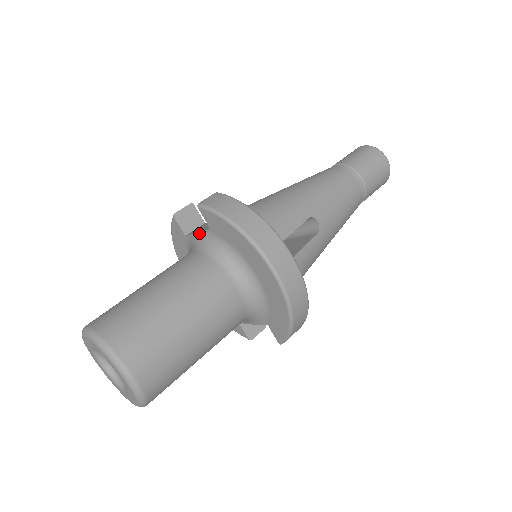
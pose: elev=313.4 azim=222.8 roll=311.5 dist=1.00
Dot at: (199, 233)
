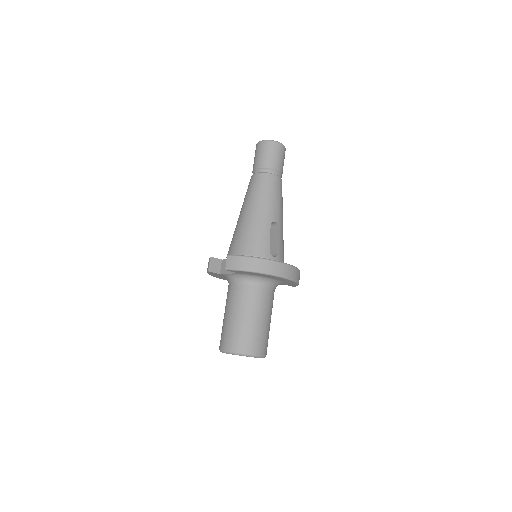
Dot at: (230, 274)
